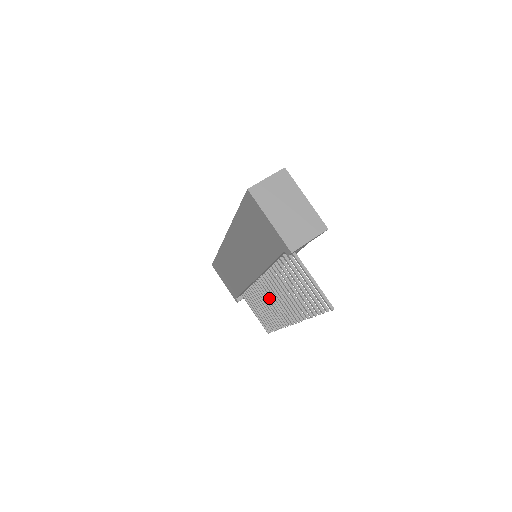
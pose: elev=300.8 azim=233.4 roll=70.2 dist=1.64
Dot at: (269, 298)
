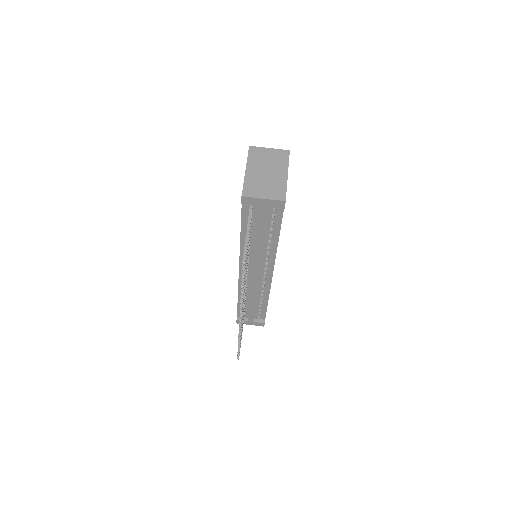
Dot at: occluded
